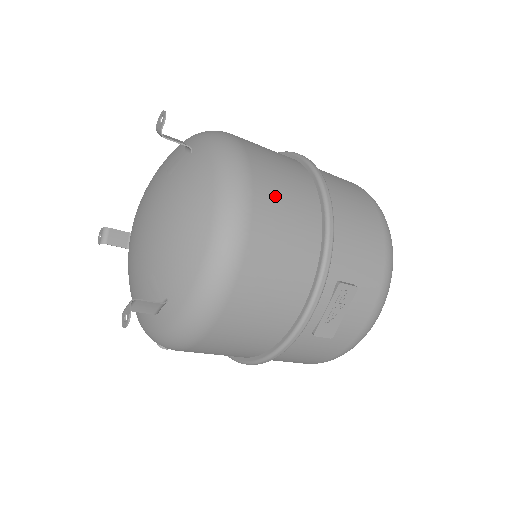
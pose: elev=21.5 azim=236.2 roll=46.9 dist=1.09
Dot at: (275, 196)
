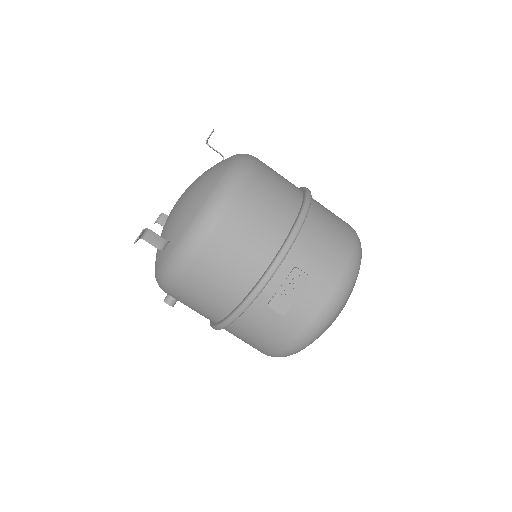
Dot at: (263, 190)
